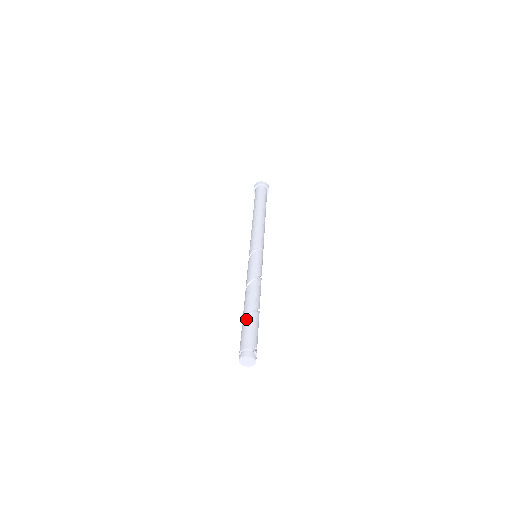
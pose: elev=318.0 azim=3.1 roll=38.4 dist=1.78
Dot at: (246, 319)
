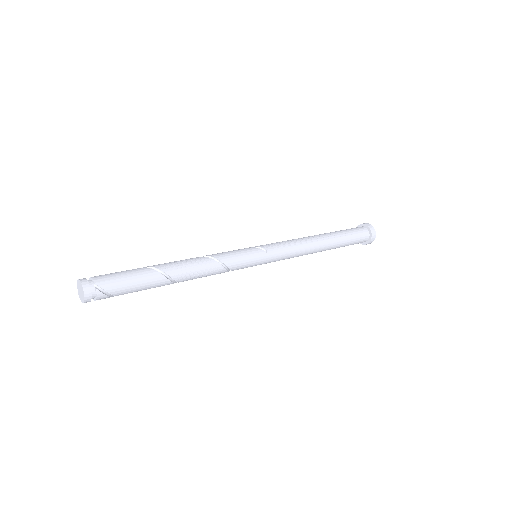
Dot at: occluded
